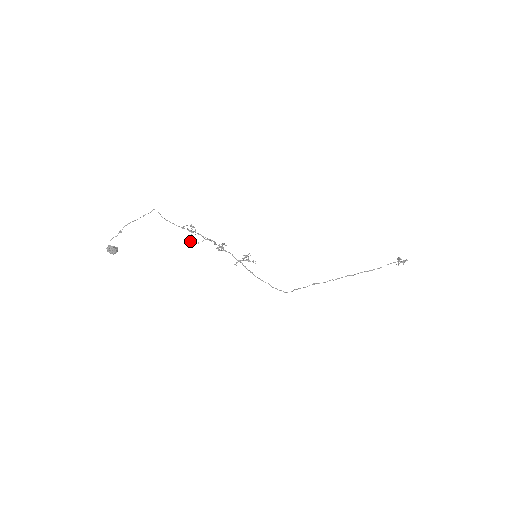
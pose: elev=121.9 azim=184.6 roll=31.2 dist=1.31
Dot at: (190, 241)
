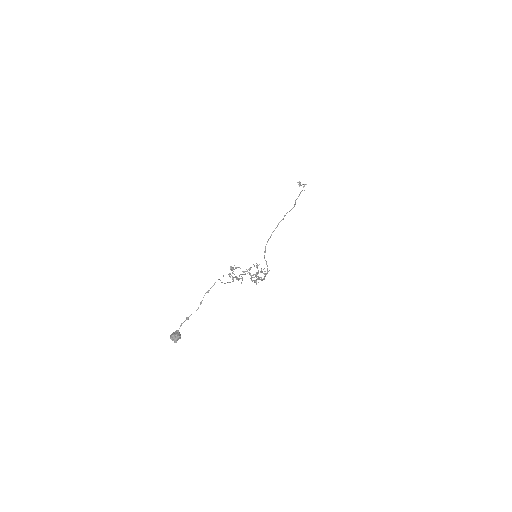
Dot at: occluded
